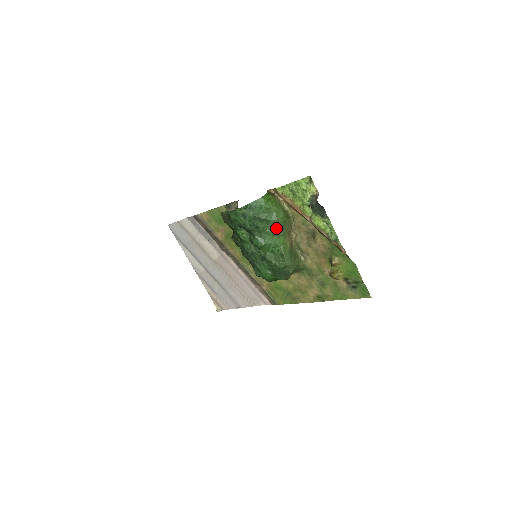
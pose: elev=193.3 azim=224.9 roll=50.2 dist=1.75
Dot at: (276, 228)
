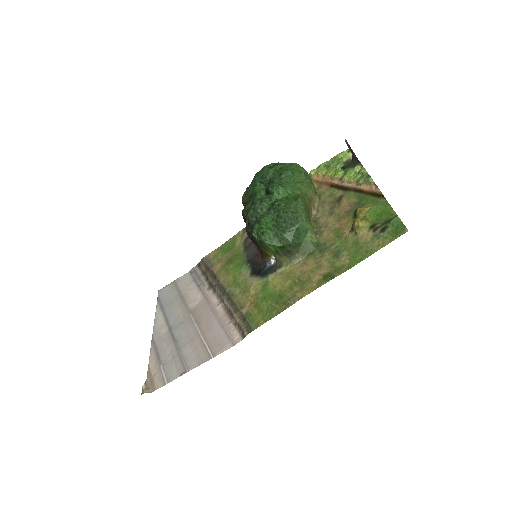
Dot at: (300, 181)
